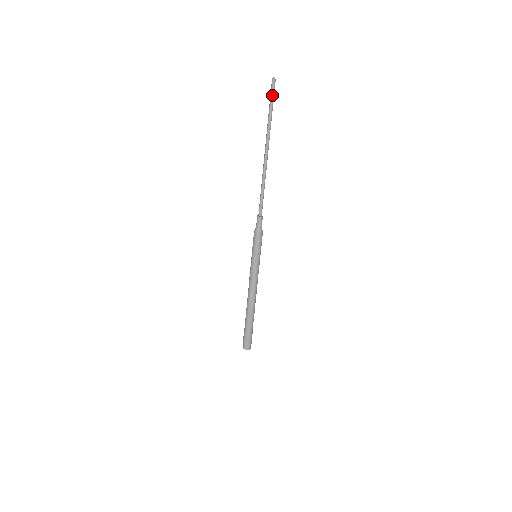
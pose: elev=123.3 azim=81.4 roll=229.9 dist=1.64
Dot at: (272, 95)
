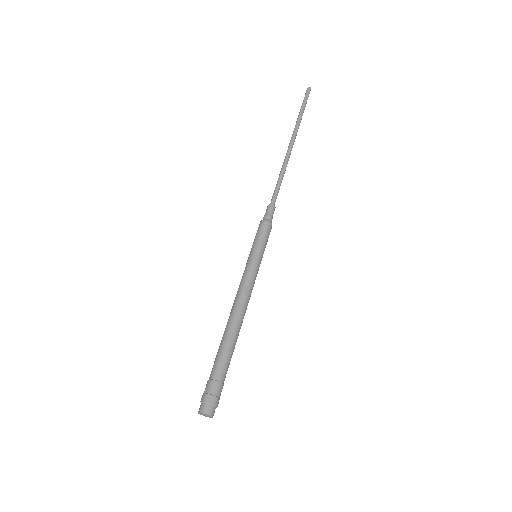
Dot at: (305, 98)
